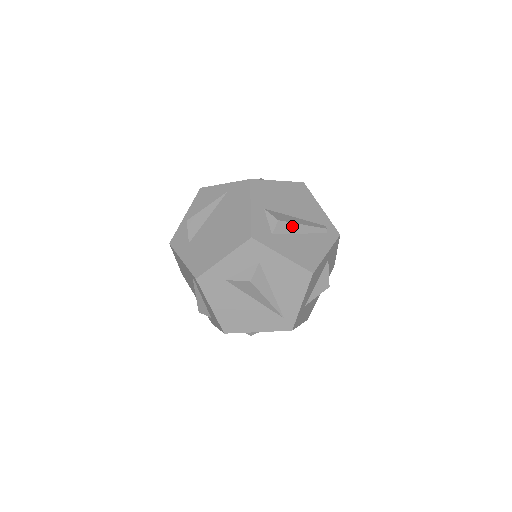
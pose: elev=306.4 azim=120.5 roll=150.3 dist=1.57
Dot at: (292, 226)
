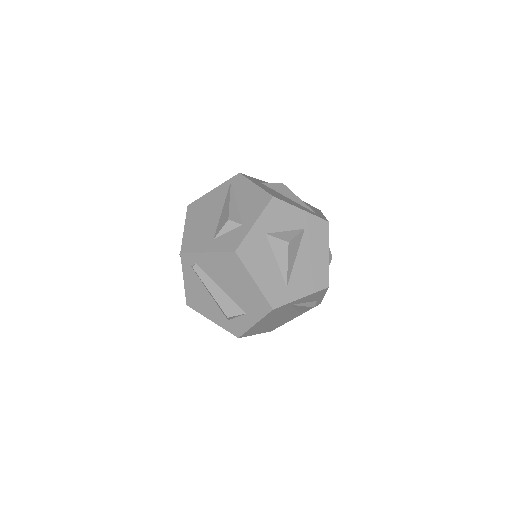
Dot at: occluded
